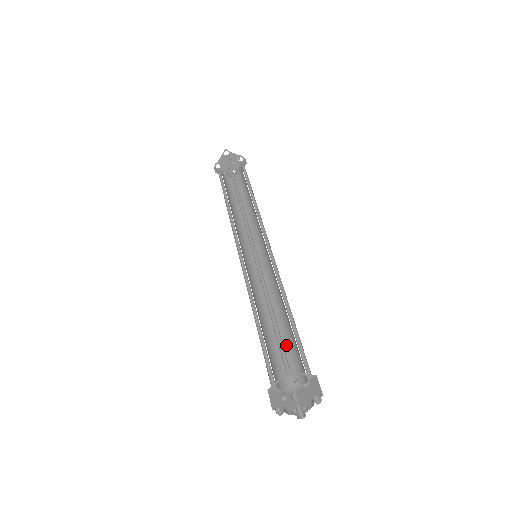
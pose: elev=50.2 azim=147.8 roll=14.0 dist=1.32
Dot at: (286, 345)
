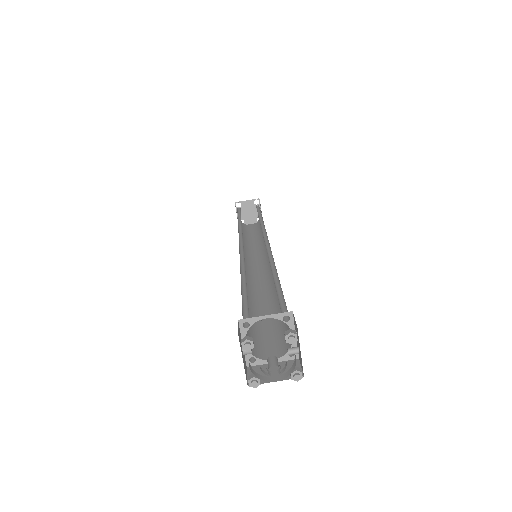
Dot at: (258, 324)
